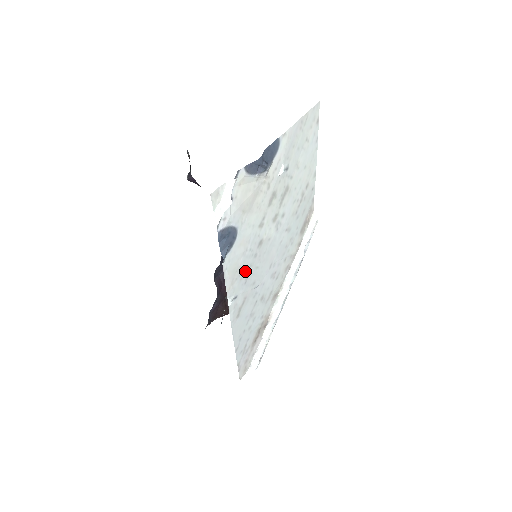
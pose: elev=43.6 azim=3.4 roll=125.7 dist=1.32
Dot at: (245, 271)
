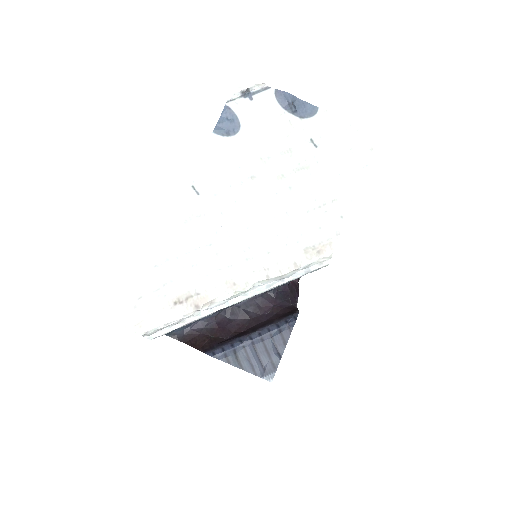
Dot at: (223, 182)
